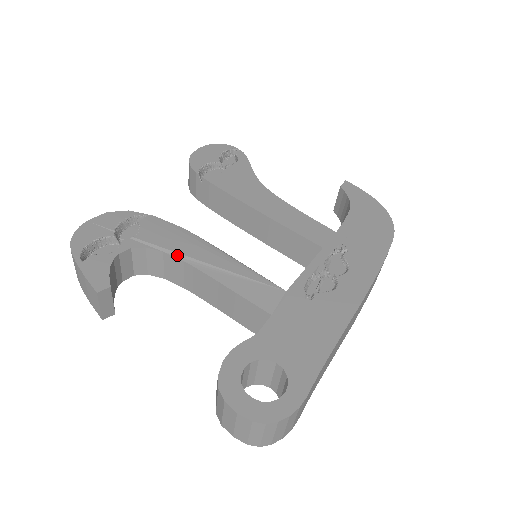
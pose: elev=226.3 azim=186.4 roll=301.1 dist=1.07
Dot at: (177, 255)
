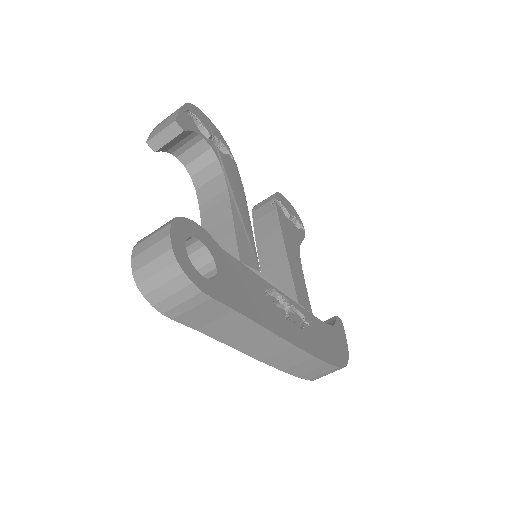
Dot at: (228, 182)
